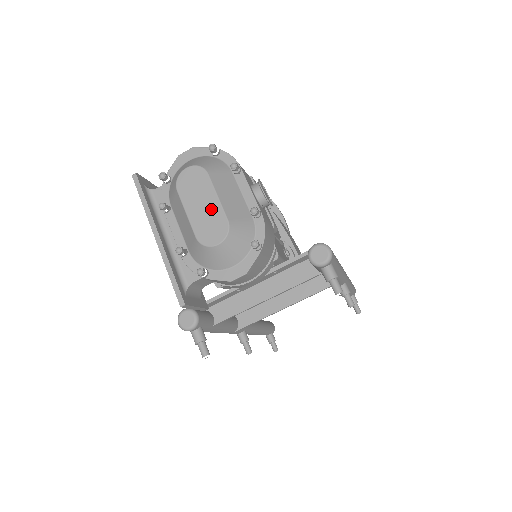
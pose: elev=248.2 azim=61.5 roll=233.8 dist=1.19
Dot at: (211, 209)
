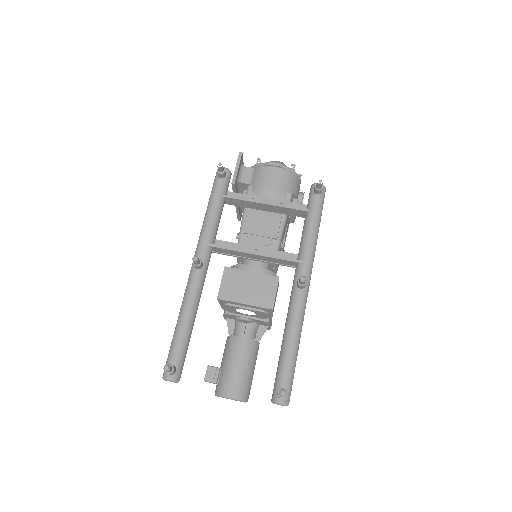
Dot at: occluded
